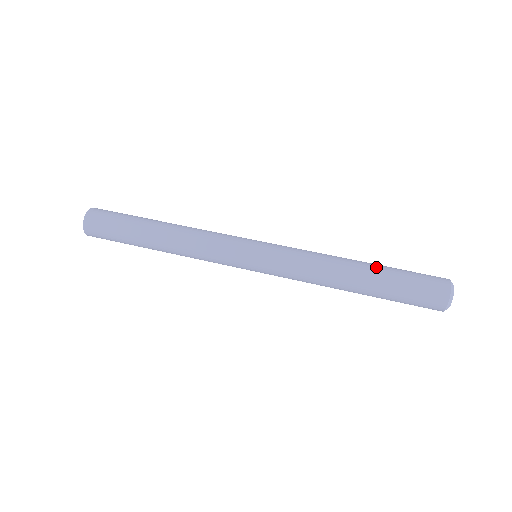
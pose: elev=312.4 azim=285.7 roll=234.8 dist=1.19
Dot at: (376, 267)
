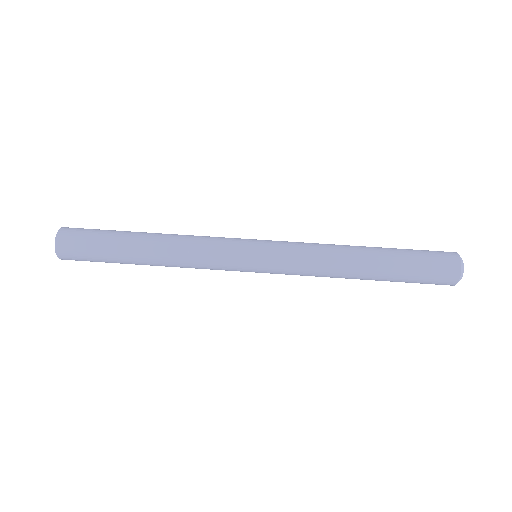
Dot at: (384, 251)
